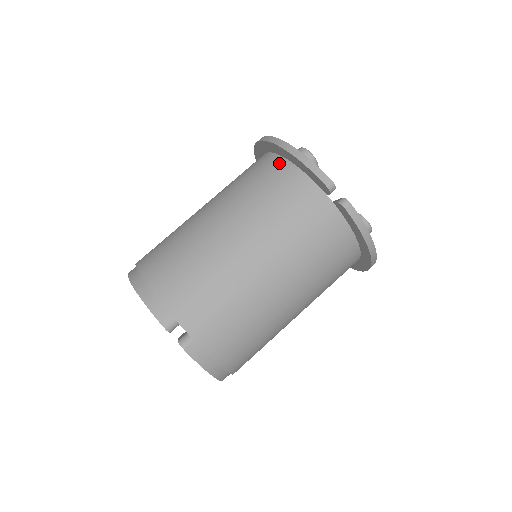
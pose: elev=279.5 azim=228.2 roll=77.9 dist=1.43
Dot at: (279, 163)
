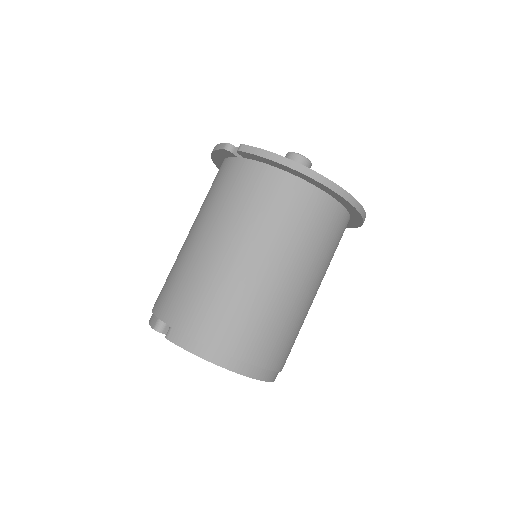
Dot at: occluded
